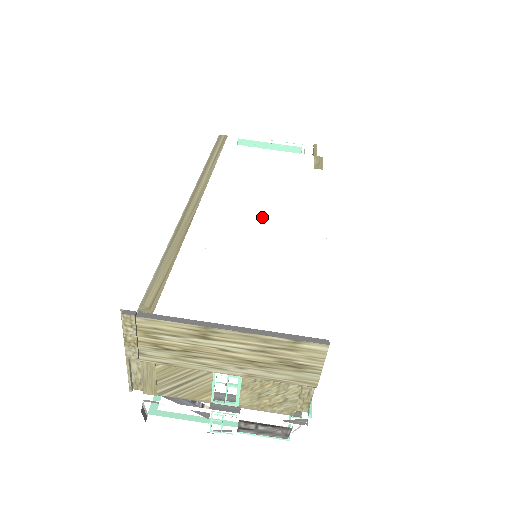
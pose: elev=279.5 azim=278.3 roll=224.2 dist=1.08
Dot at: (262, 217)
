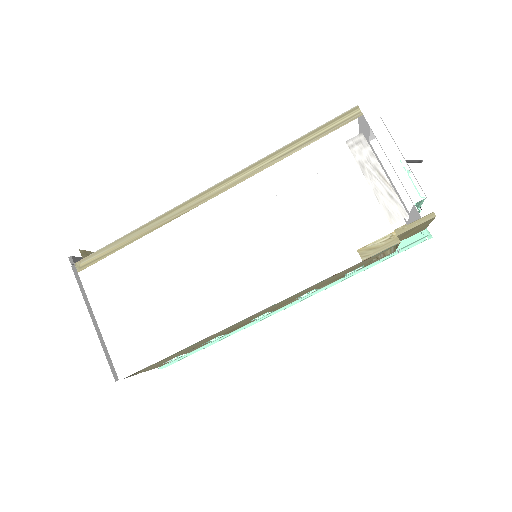
Dot at: (218, 263)
